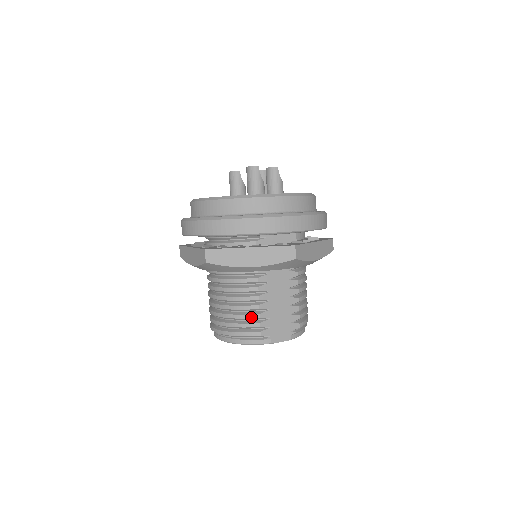
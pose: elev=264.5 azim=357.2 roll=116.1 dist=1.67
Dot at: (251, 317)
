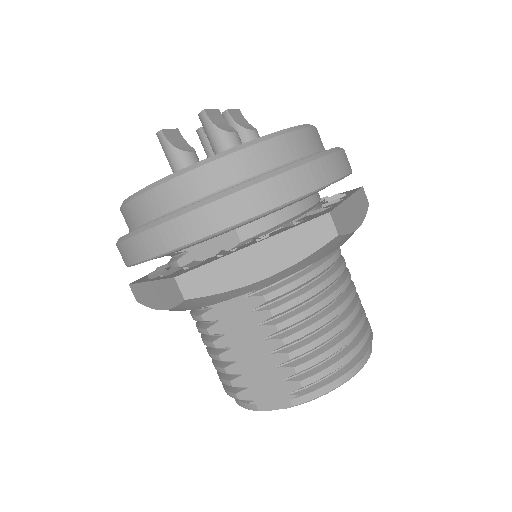
Dot at: (219, 370)
